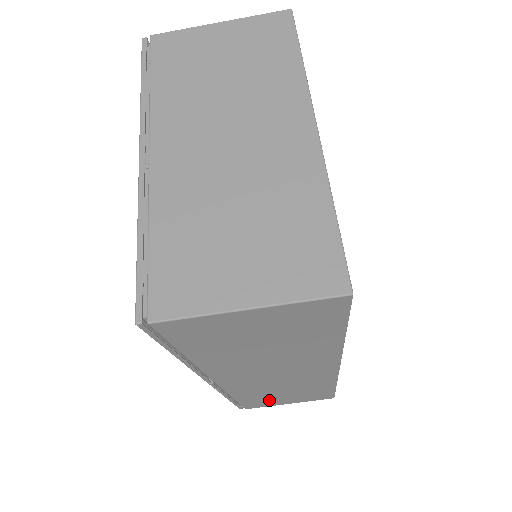
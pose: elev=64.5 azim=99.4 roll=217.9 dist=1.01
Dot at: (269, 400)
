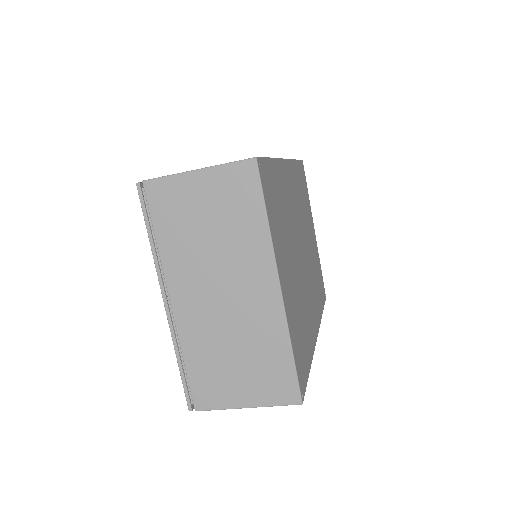
Dot at: occluded
